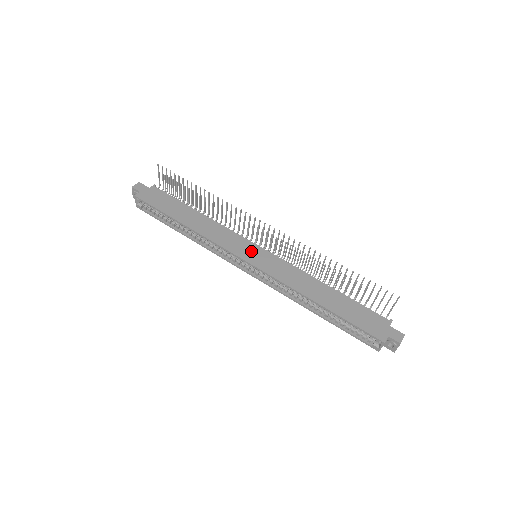
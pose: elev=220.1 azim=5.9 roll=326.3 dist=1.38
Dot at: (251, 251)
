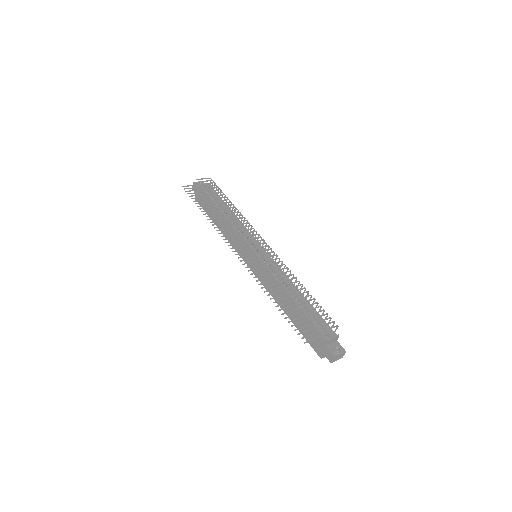
Dot at: (249, 256)
